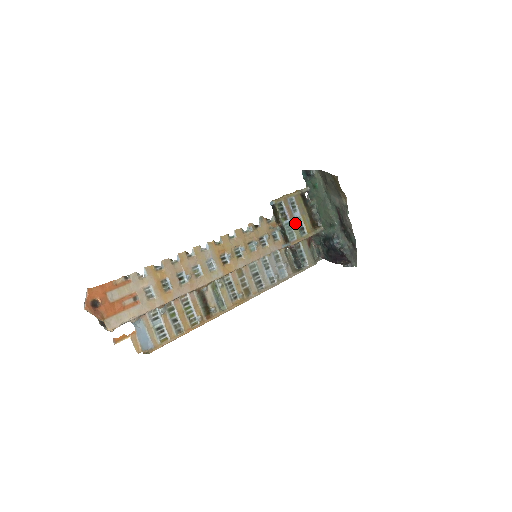
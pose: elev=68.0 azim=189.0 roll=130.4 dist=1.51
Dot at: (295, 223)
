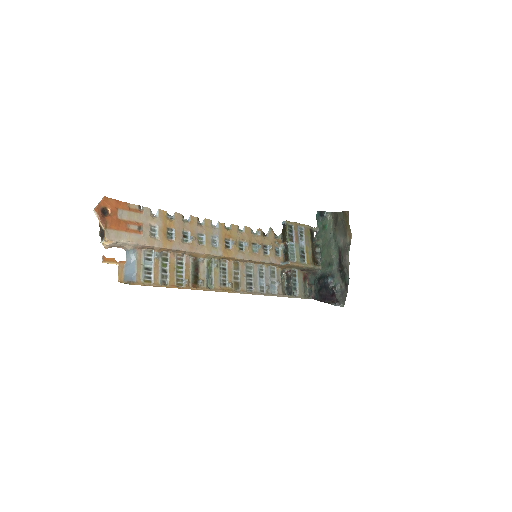
Dot at: (299, 248)
